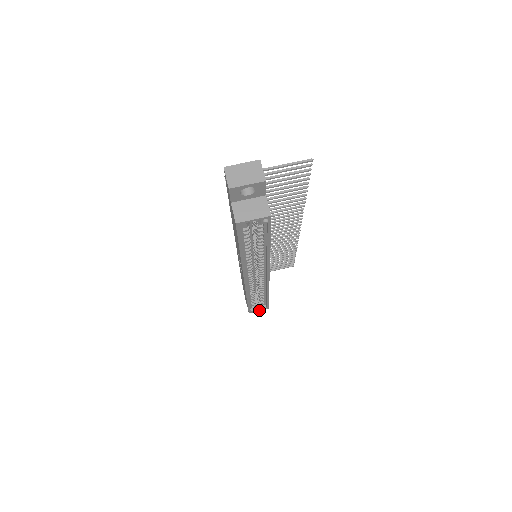
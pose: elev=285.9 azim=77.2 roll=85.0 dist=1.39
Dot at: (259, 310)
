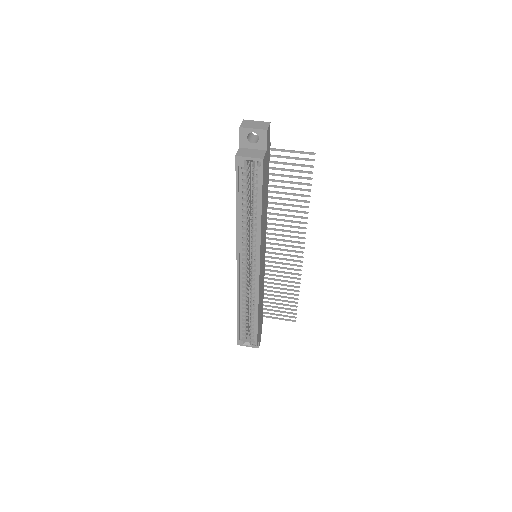
Dot at: (248, 345)
